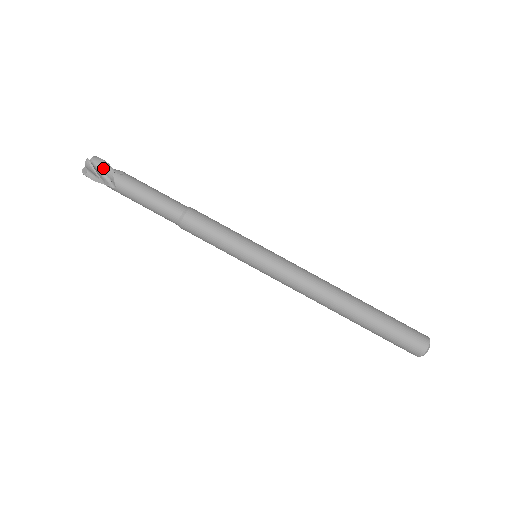
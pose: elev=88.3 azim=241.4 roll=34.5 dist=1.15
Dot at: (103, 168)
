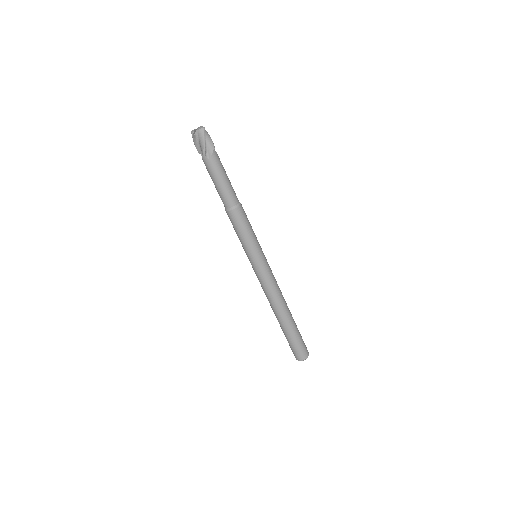
Dot at: (200, 144)
